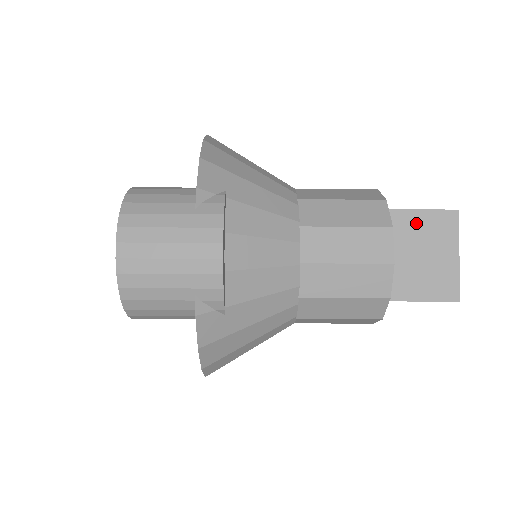
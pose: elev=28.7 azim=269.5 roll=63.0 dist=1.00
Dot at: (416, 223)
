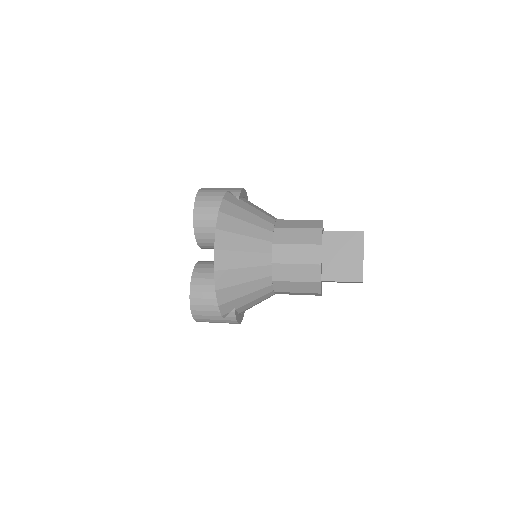
Dot at: occluded
